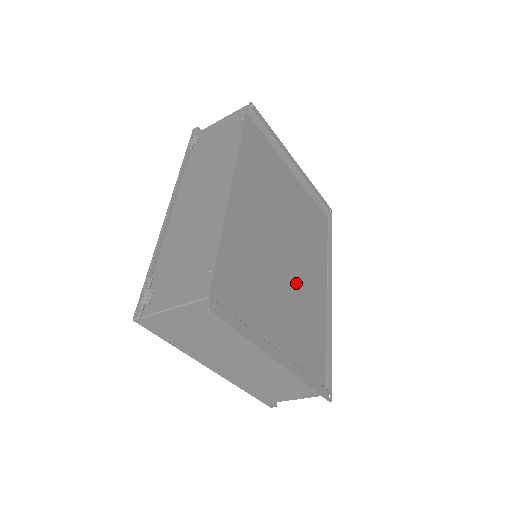
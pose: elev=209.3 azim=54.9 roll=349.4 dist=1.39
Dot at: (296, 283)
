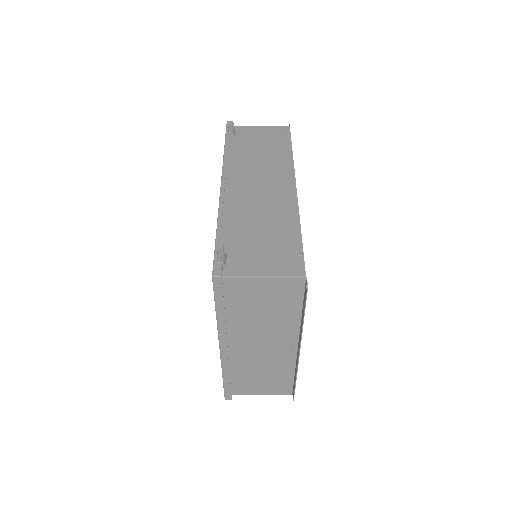
Dot at: occluded
